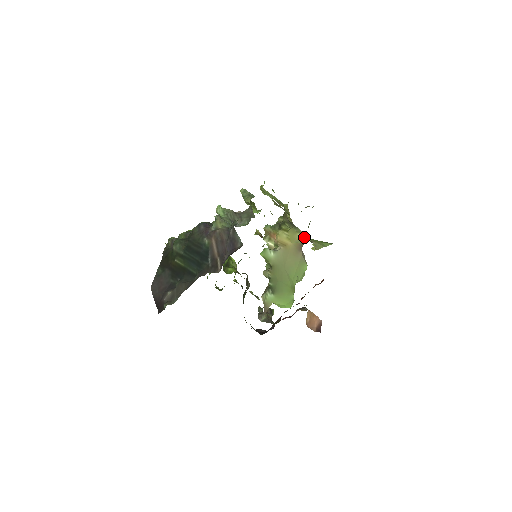
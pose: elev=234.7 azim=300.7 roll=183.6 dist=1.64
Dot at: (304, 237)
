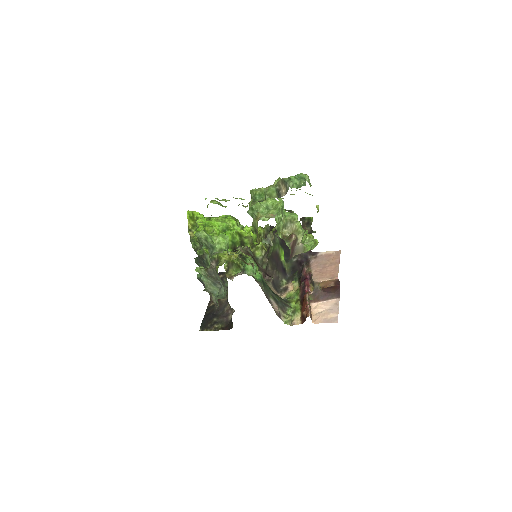
Dot at: occluded
